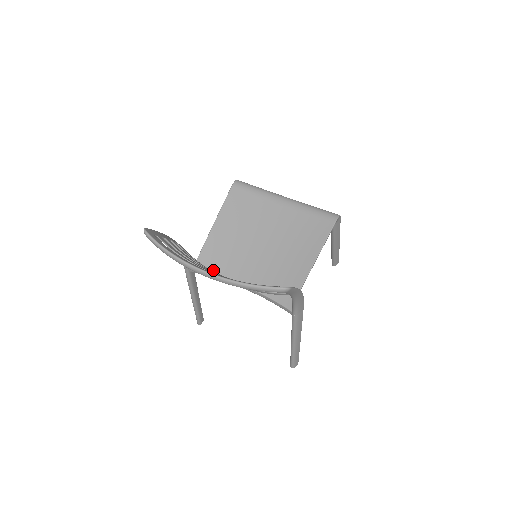
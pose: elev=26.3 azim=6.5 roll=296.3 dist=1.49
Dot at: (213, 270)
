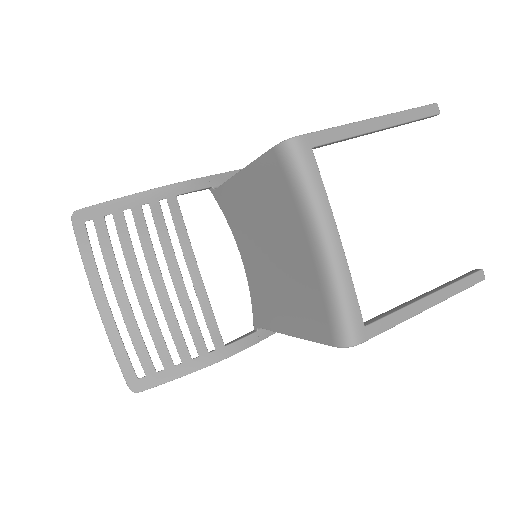
Dot at: (226, 214)
